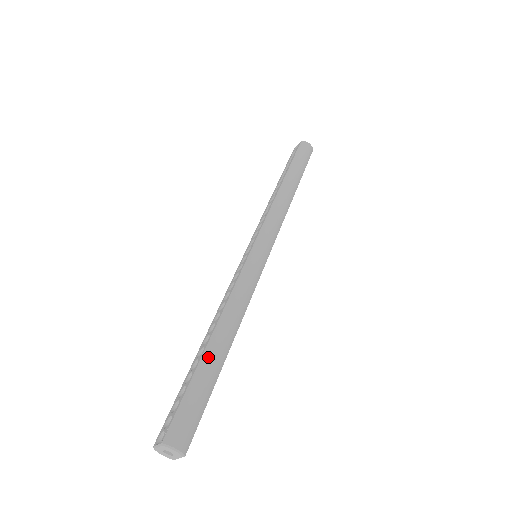
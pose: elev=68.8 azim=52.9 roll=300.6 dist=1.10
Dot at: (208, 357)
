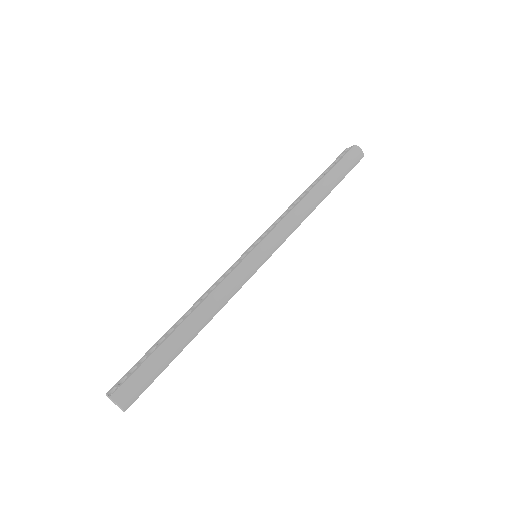
Dot at: (172, 340)
